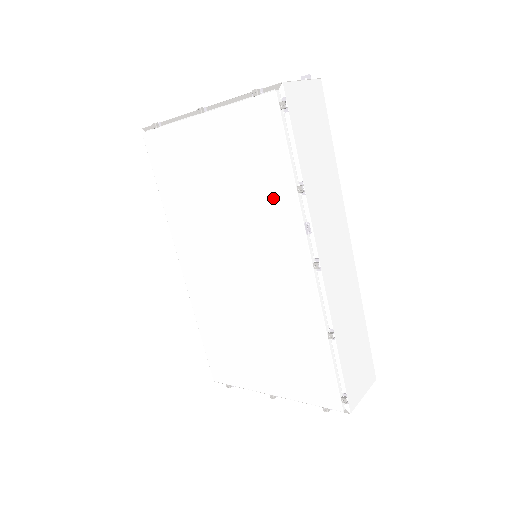
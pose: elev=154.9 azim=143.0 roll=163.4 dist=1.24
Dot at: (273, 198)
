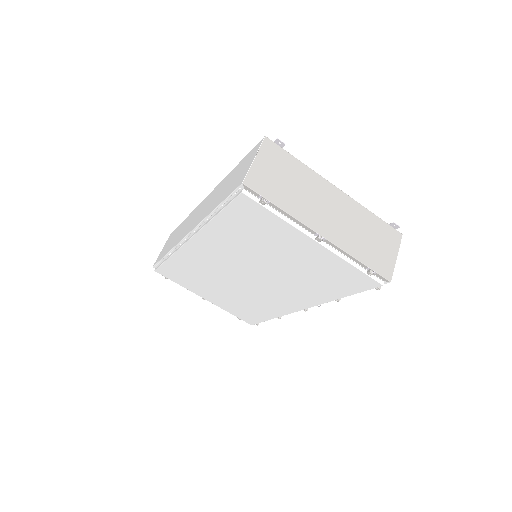
Dot at: (316, 291)
